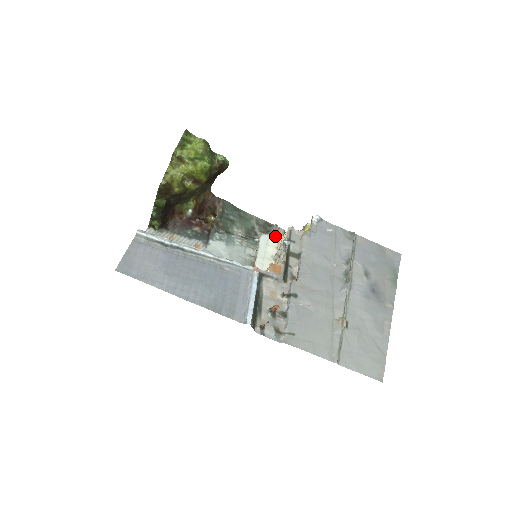
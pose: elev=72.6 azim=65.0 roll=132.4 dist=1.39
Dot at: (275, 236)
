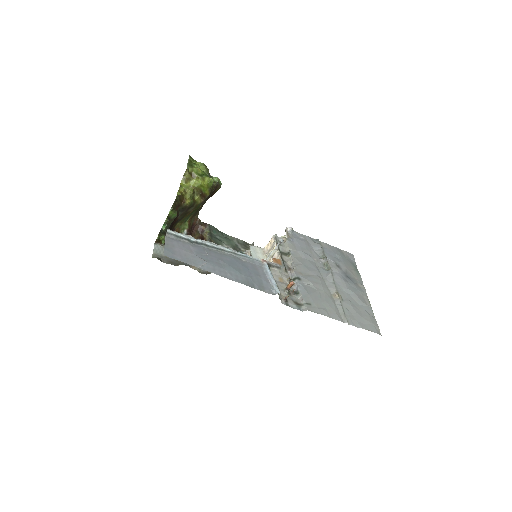
Dot at: (260, 247)
